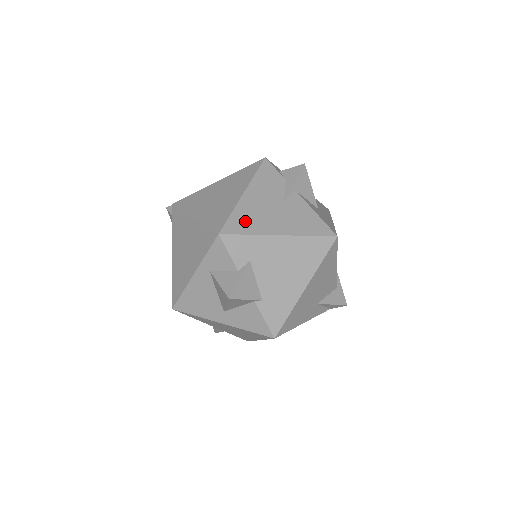
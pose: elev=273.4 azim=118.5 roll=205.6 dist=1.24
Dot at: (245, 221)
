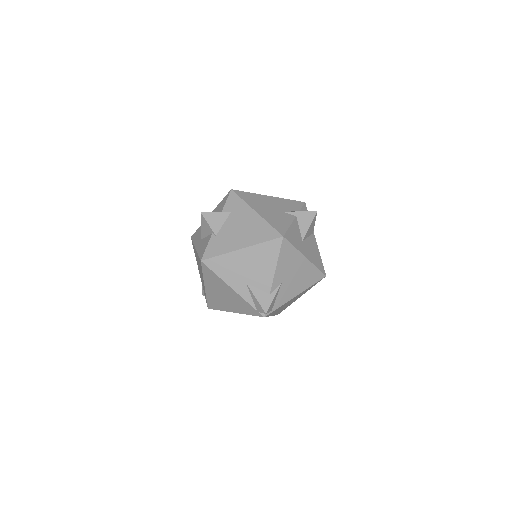
Dot at: (250, 198)
